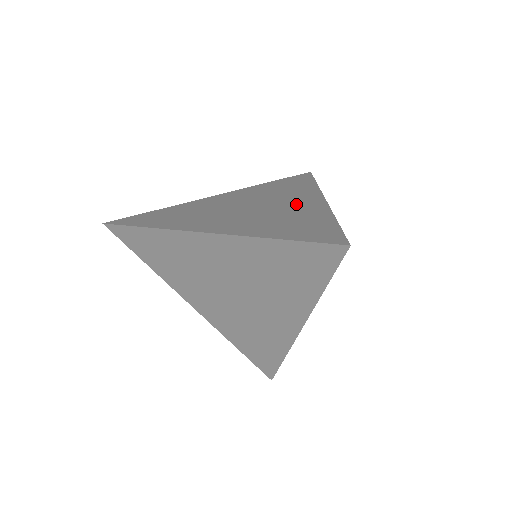
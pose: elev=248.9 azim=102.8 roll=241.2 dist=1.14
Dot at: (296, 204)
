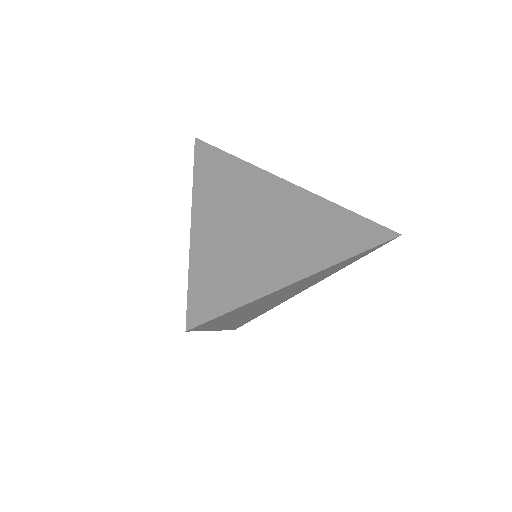
Dot at: occluded
